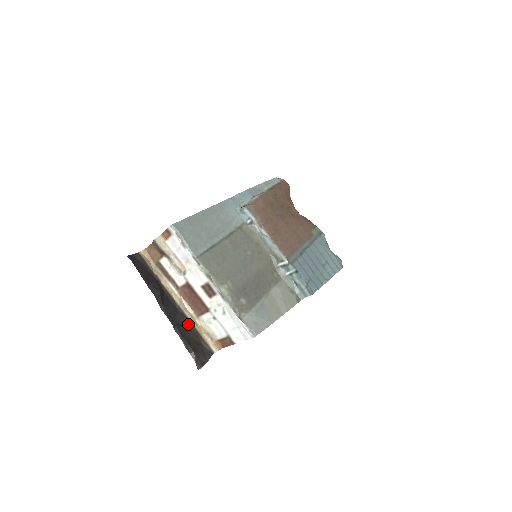
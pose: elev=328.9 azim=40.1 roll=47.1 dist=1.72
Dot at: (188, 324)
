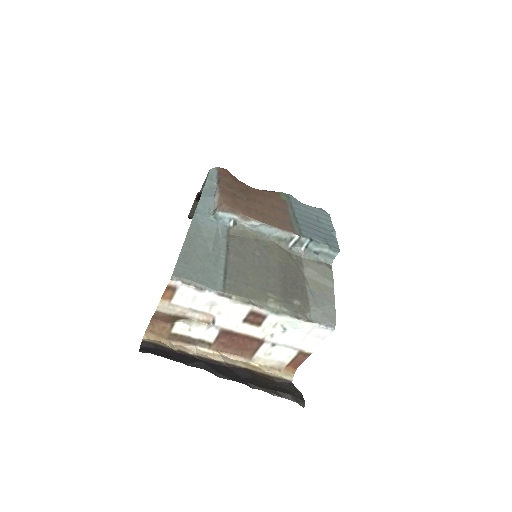
Dot at: (250, 373)
